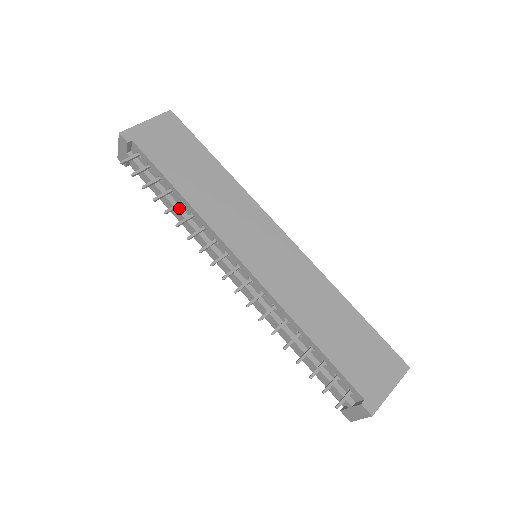
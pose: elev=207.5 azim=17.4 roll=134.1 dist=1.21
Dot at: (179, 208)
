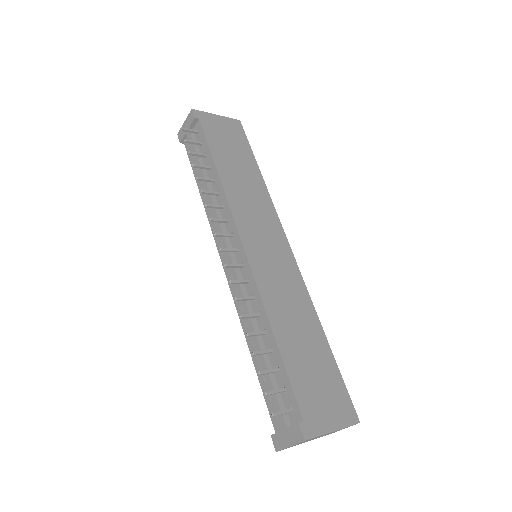
Dot at: (209, 185)
